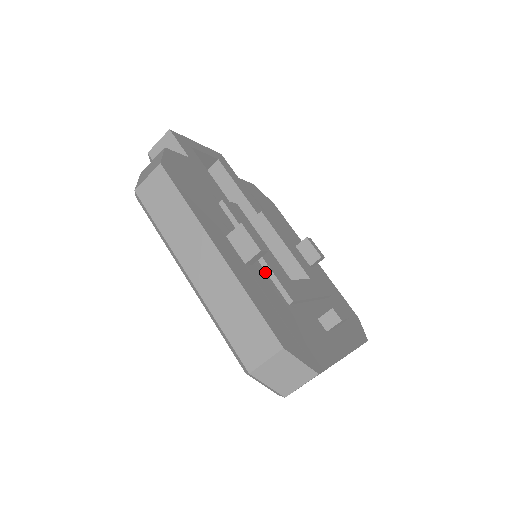
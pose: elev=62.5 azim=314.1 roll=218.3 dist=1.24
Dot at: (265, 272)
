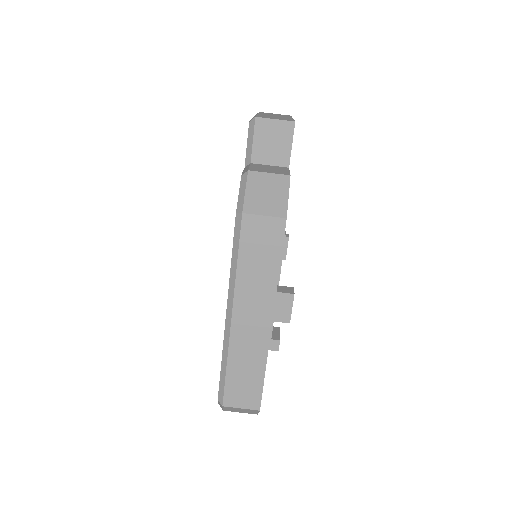
Dot at: occluded
